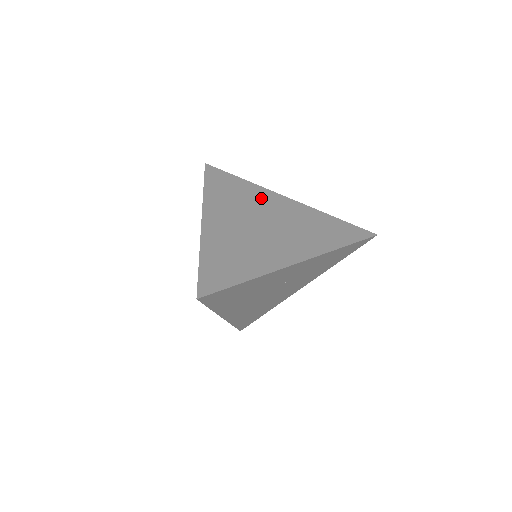
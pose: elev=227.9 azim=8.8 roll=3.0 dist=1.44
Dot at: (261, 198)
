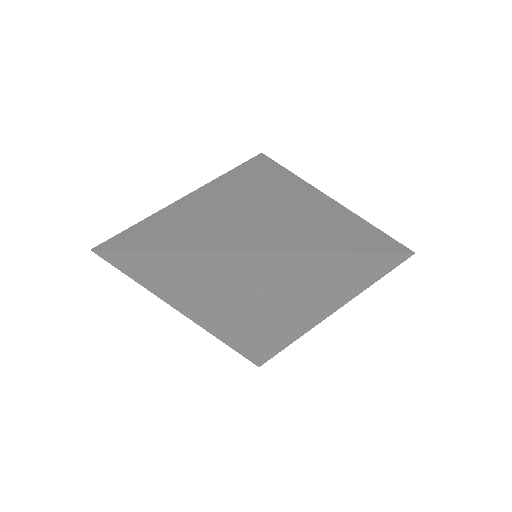
Dot at: (286, 187)
